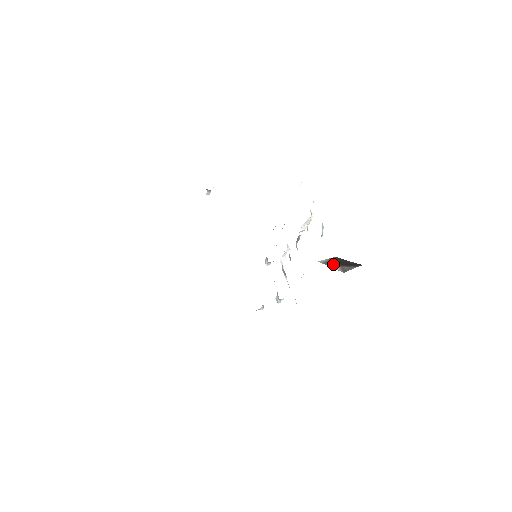
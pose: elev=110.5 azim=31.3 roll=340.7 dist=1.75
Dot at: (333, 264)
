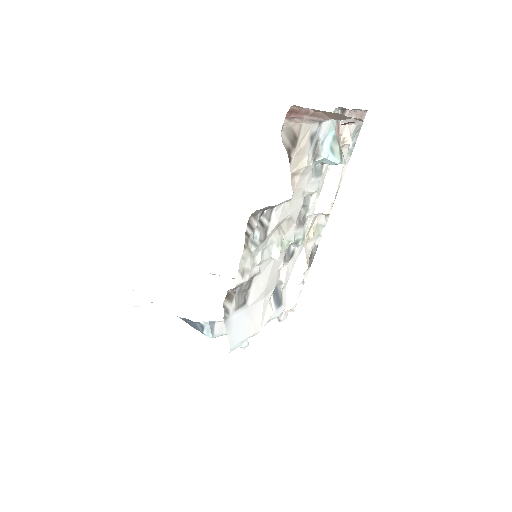
Dot at: occluded
